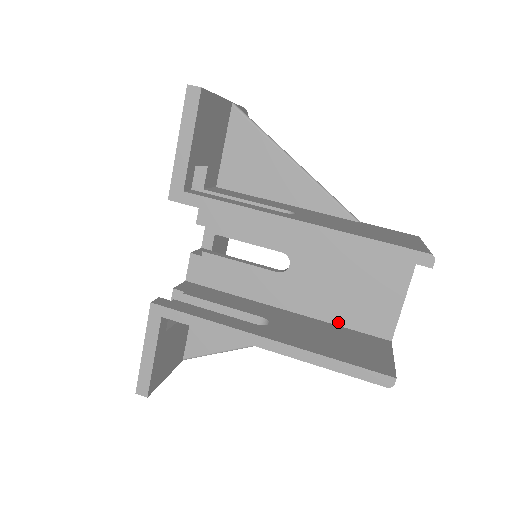
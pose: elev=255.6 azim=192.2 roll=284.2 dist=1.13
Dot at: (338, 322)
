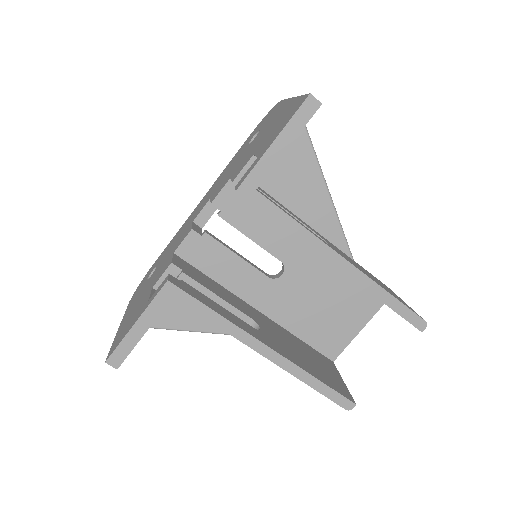
Dot at: (300, 335)
